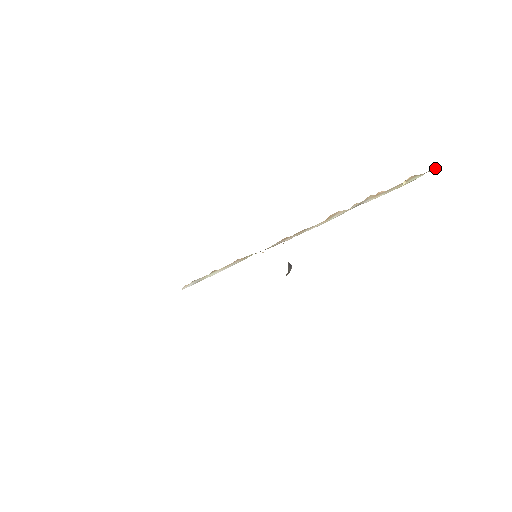
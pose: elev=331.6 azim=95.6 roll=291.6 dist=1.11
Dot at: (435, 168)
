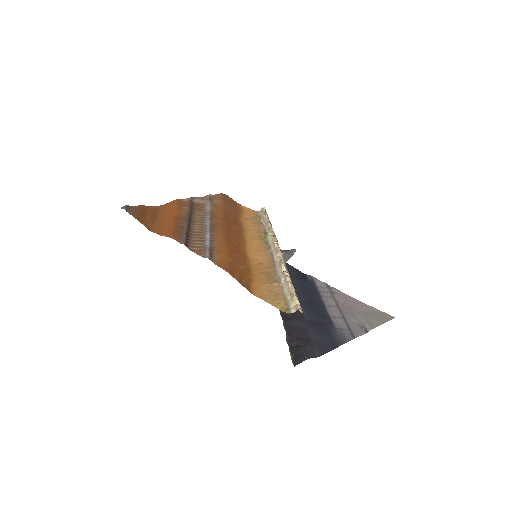
Dot at: (295, 310)
